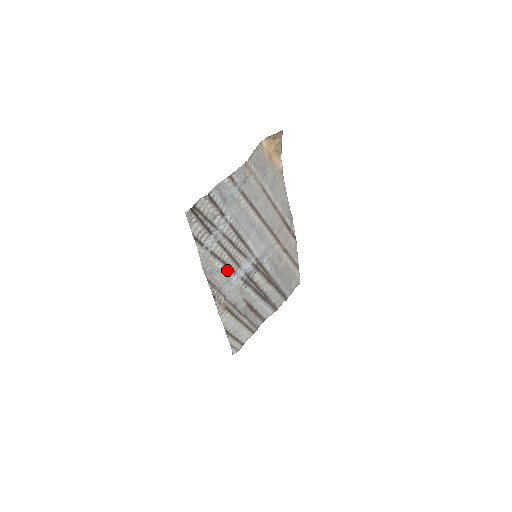
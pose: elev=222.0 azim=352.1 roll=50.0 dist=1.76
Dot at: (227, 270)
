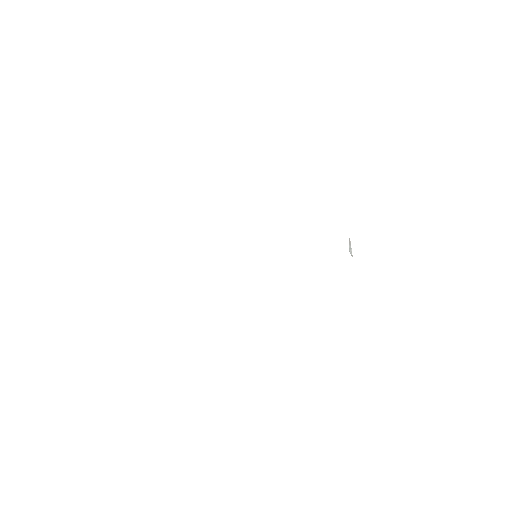
Dot at: occluded
